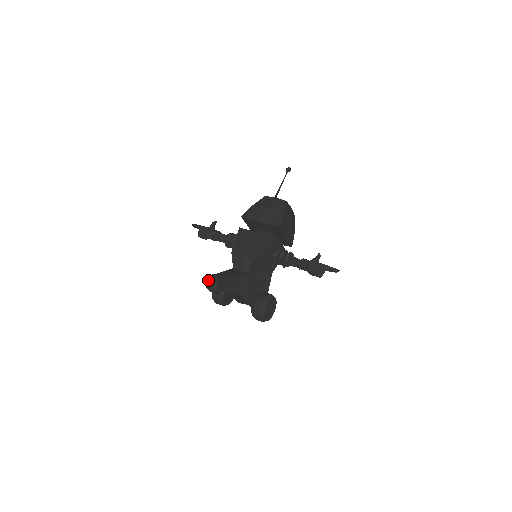
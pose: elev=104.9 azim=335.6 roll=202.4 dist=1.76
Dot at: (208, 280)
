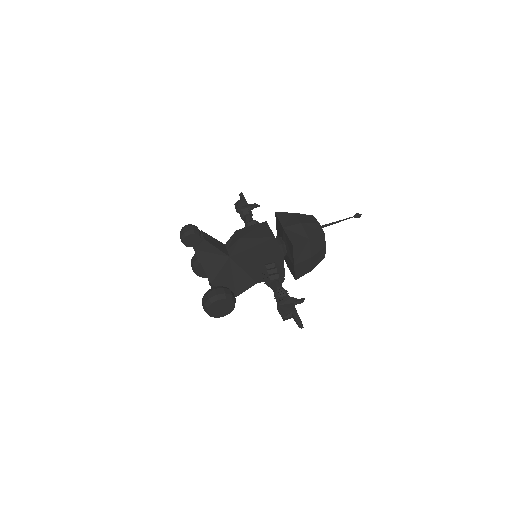
Dot at: (186, 225)
